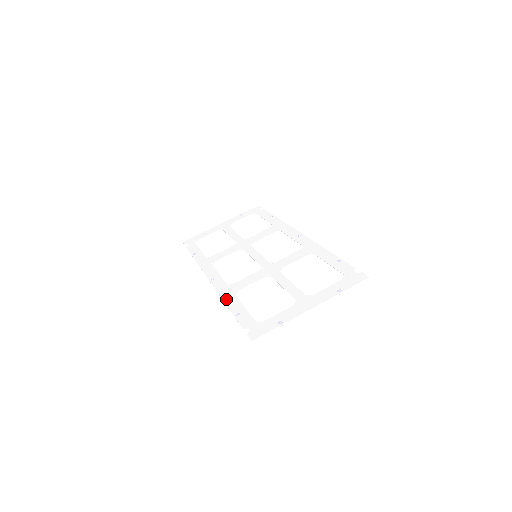
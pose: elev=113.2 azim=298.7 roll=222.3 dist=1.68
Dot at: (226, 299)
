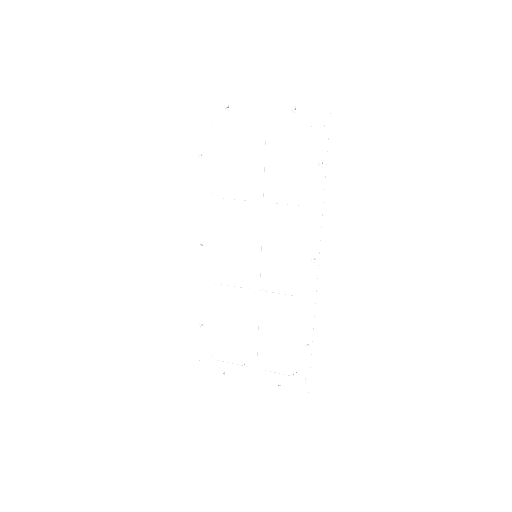
Dot at: (202, 192)
